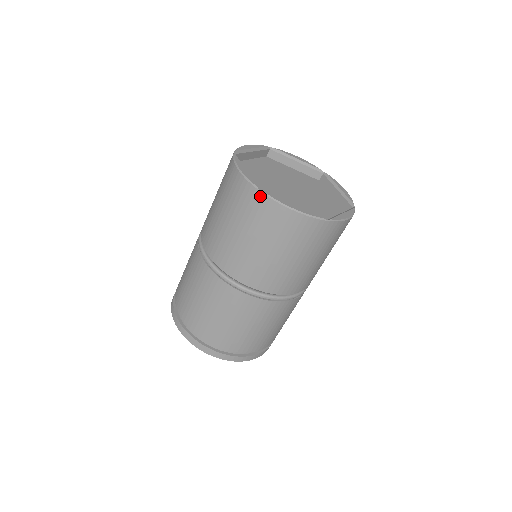
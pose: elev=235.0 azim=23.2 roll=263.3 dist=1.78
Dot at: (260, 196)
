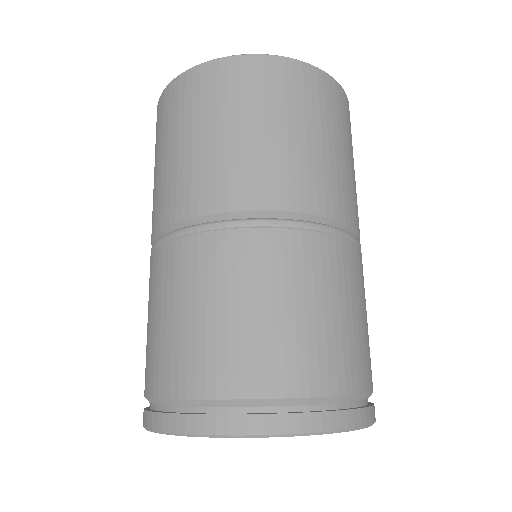
Dot at: (229, 62)
